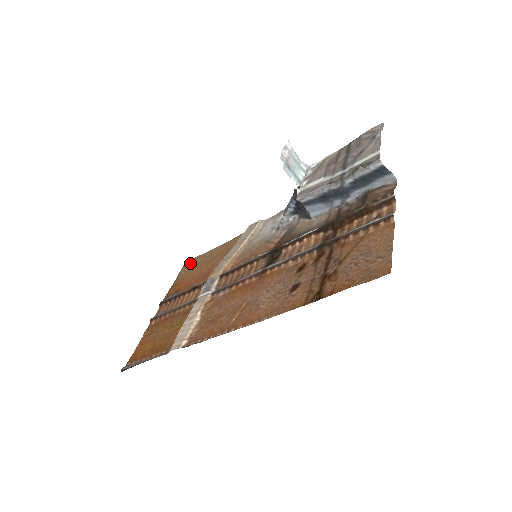
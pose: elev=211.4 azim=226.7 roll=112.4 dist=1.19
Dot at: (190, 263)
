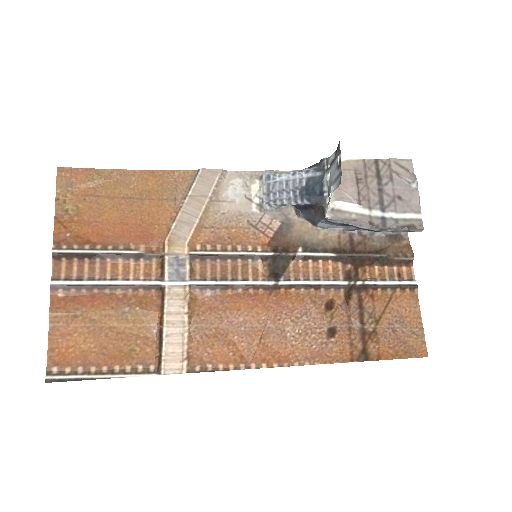
Dot at: (78, 179)
